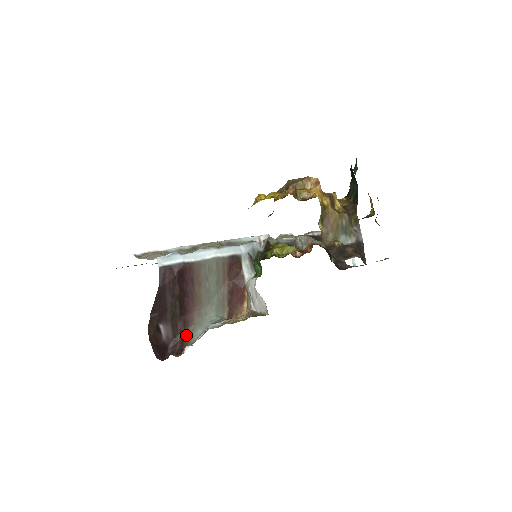
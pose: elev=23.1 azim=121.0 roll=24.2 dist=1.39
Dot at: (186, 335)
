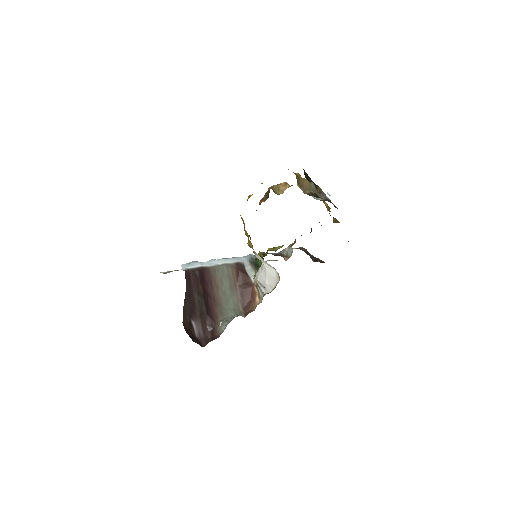
Dot at: (215, 330)
